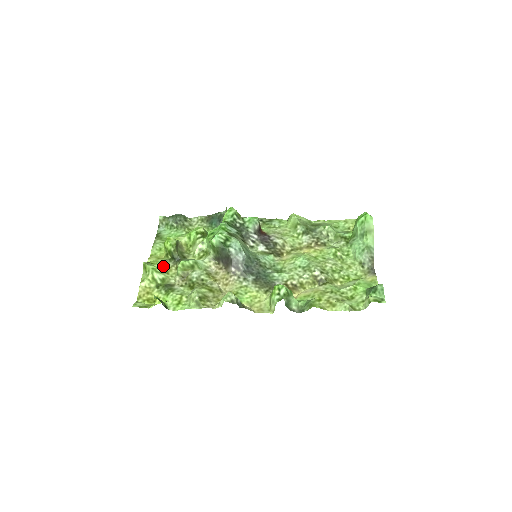
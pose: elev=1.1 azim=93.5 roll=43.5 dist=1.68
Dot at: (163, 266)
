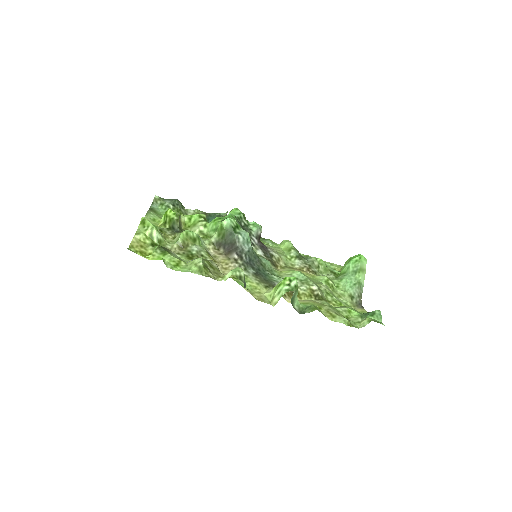
Dot at: (160, 231)
